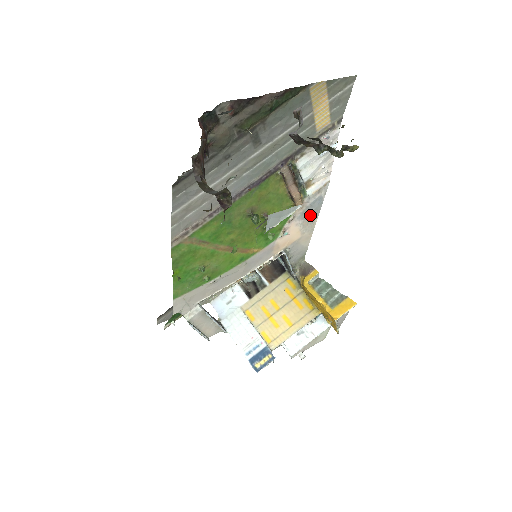
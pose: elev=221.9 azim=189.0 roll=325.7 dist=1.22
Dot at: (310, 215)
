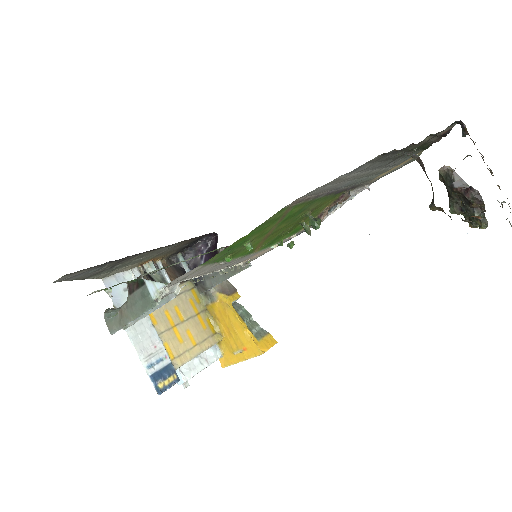
Dot at: occluded
